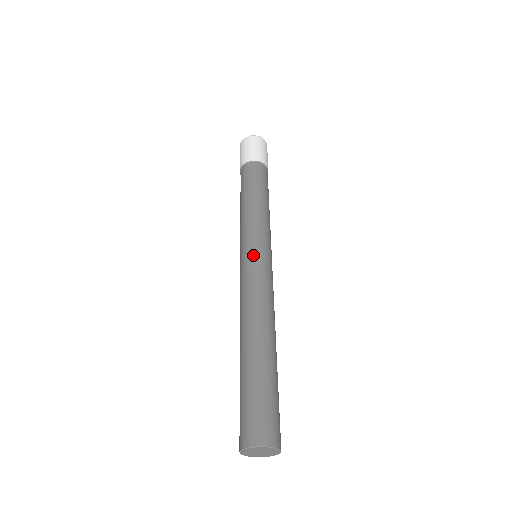
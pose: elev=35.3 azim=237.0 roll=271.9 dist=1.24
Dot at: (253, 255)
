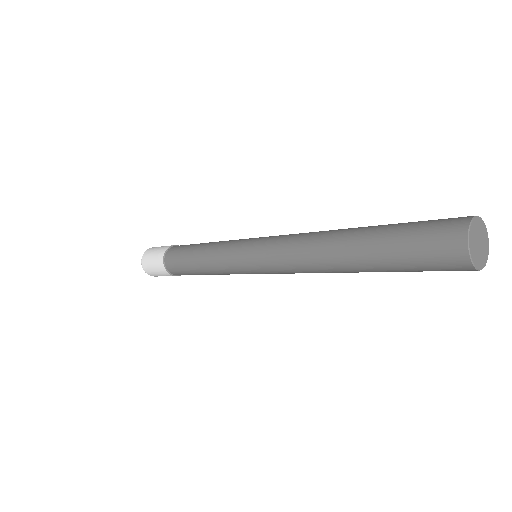
Dot at: occluded
